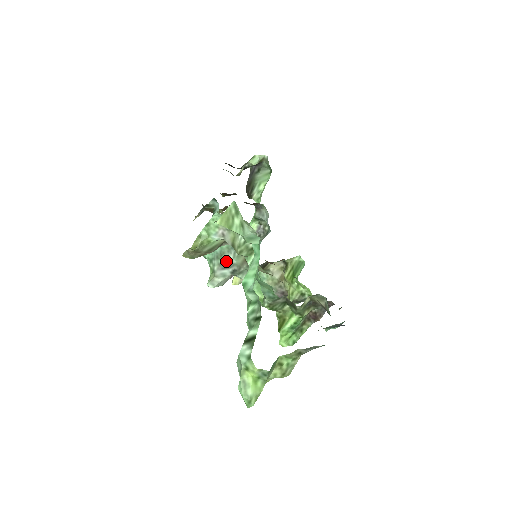
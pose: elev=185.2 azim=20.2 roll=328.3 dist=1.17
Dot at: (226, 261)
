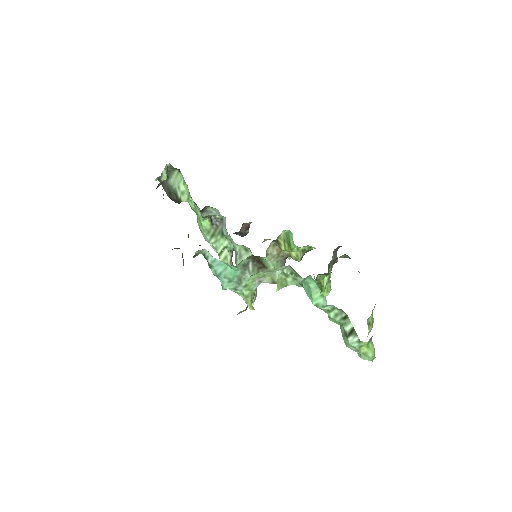
Dot at: occluded
